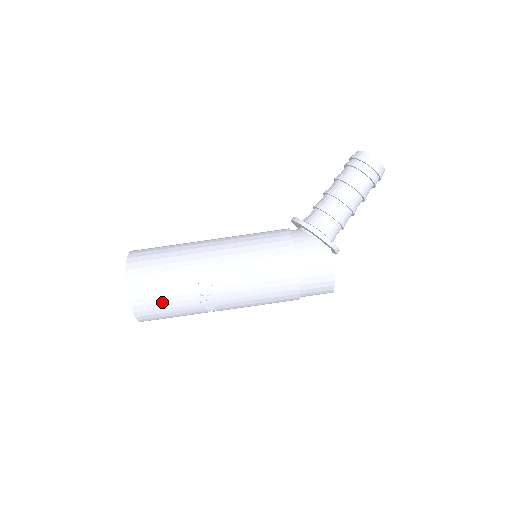
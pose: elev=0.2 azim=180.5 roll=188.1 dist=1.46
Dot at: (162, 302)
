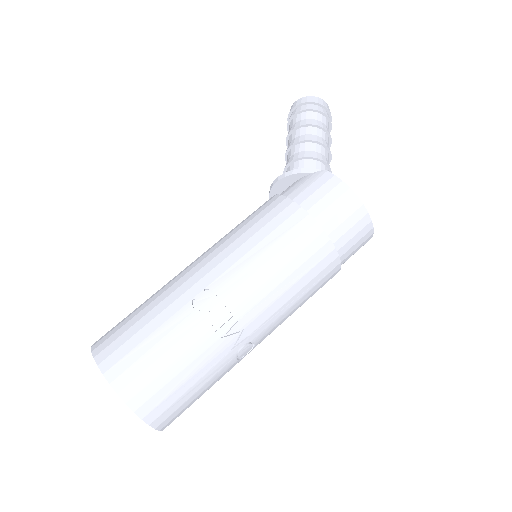
Dot at: (158, 358)
